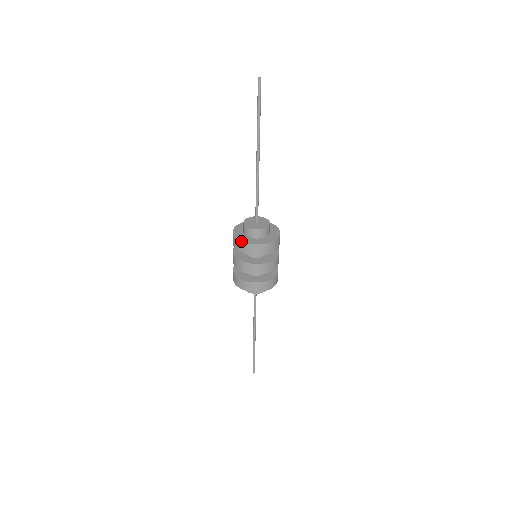
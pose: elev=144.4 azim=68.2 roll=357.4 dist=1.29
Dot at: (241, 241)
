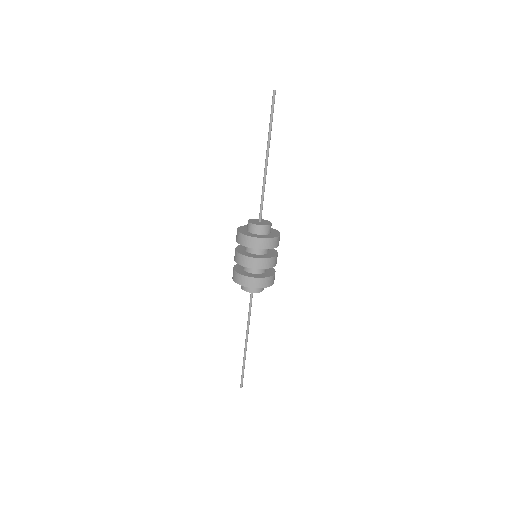
Dot at: (237, 228)
